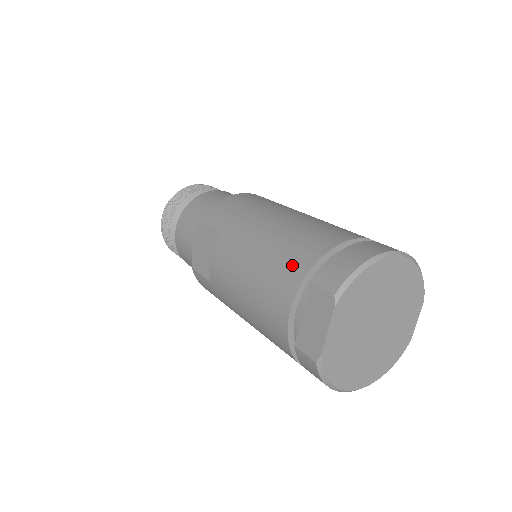
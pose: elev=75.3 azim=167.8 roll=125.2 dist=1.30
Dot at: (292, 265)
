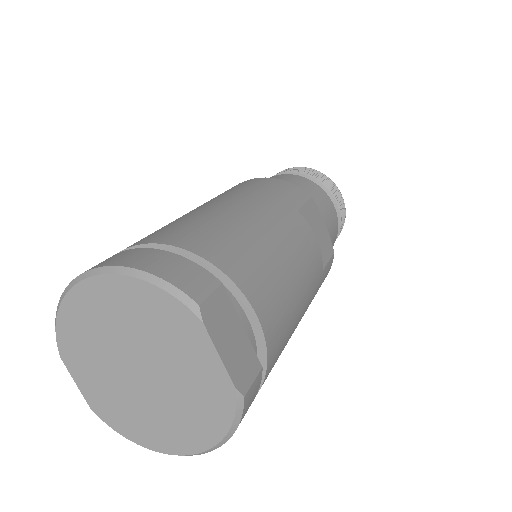
Dot at: occluded
